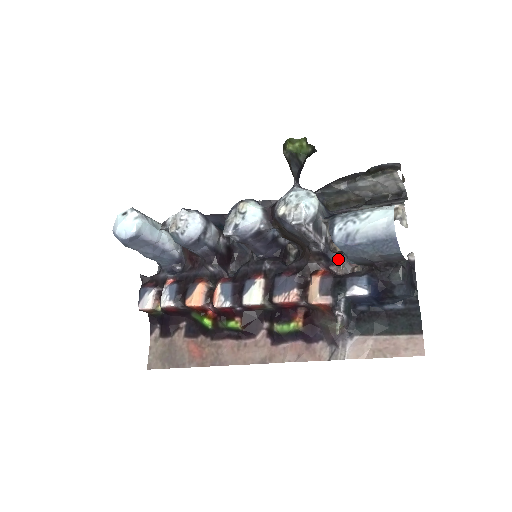
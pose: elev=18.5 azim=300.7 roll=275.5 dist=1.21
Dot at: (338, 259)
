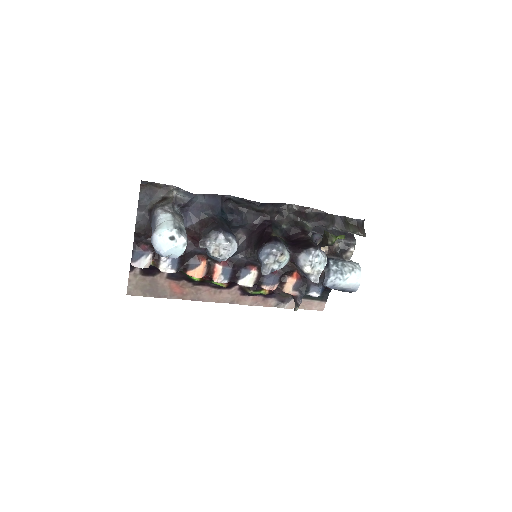
Dot at: occluded
